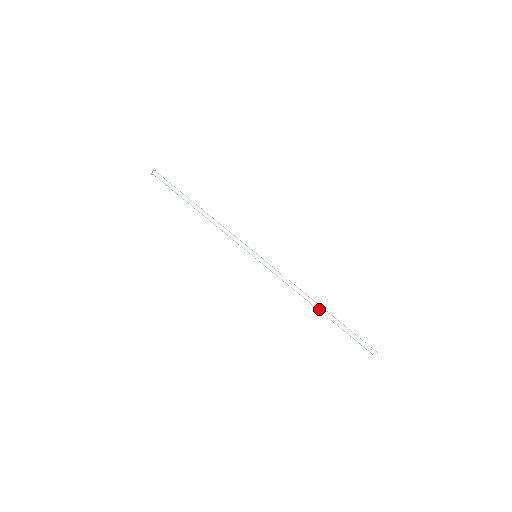
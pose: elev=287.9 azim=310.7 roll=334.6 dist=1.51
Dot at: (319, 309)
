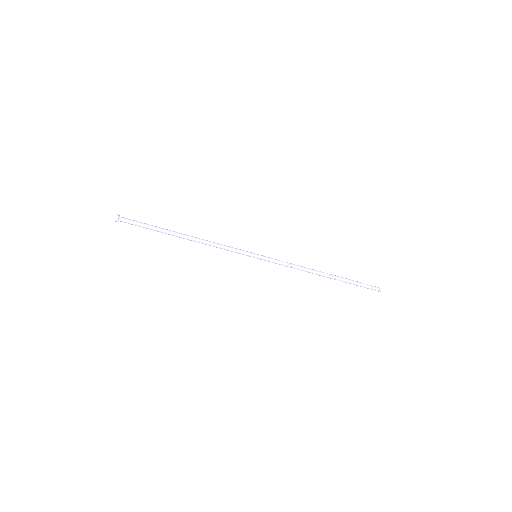
Dot at: occluded
